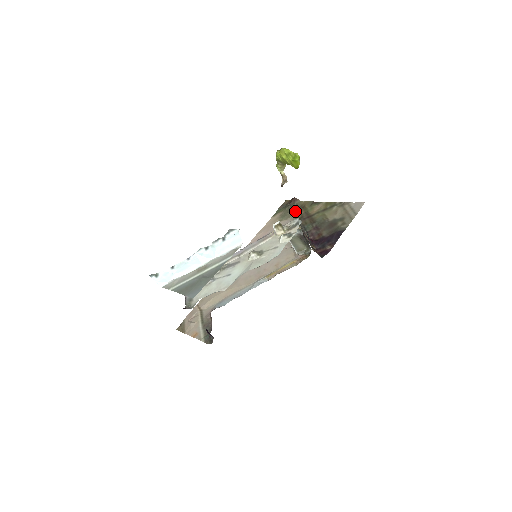
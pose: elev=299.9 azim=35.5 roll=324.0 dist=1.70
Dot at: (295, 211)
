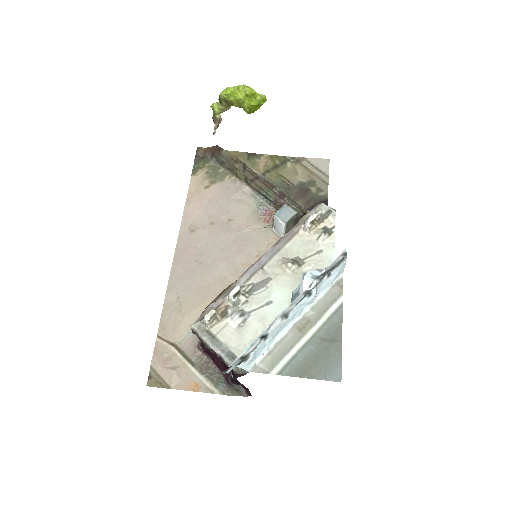
Dot at: (227, 167)
